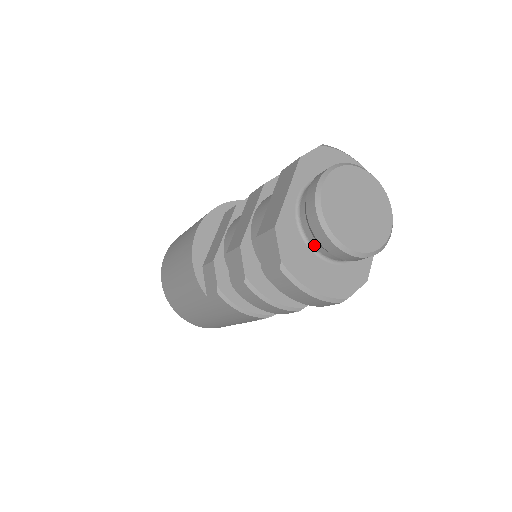
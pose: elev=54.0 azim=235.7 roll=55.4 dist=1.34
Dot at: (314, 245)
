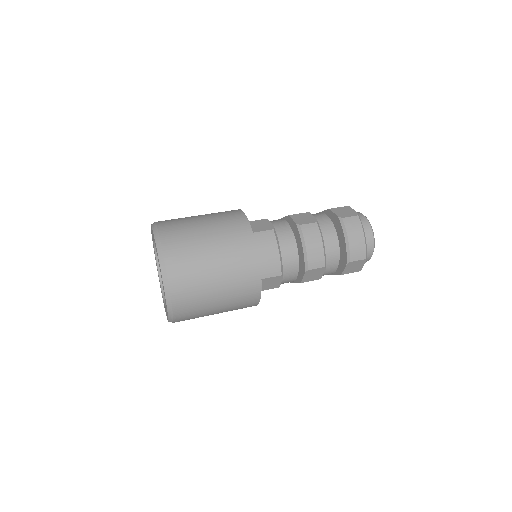
Dot at: occluded
